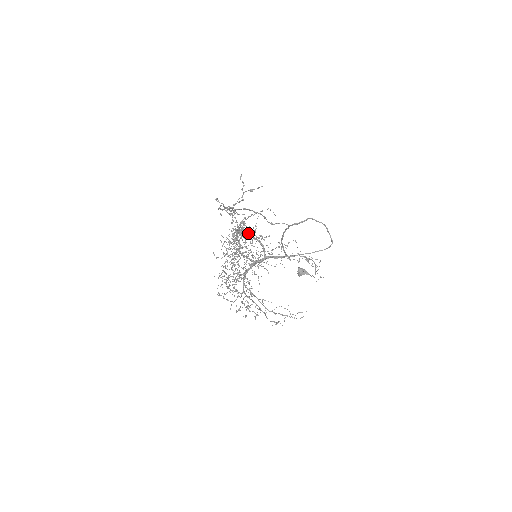
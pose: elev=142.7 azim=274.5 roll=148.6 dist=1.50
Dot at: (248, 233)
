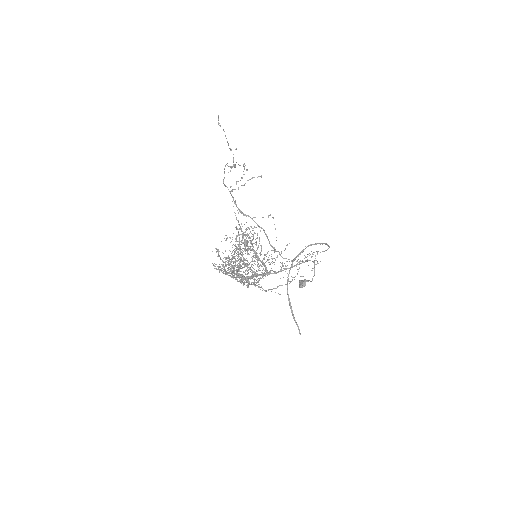
Dot at: (250, 240)
